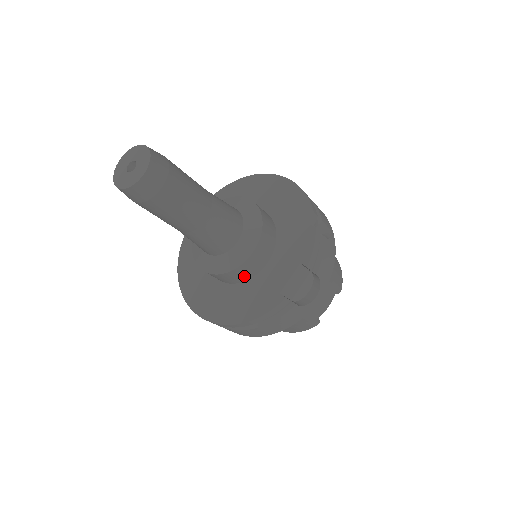
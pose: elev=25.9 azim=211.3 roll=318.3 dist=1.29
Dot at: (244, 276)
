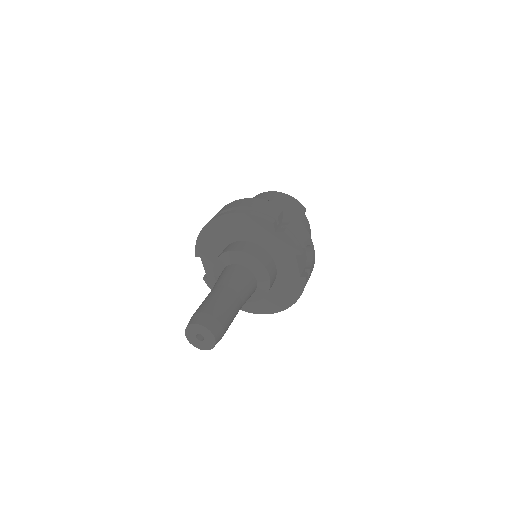
Dot at: (272, 284)
